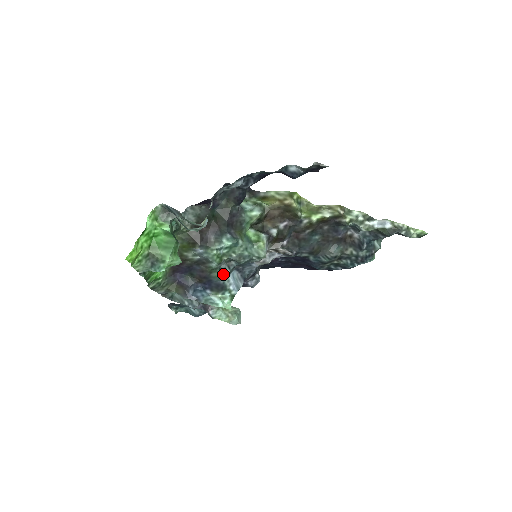
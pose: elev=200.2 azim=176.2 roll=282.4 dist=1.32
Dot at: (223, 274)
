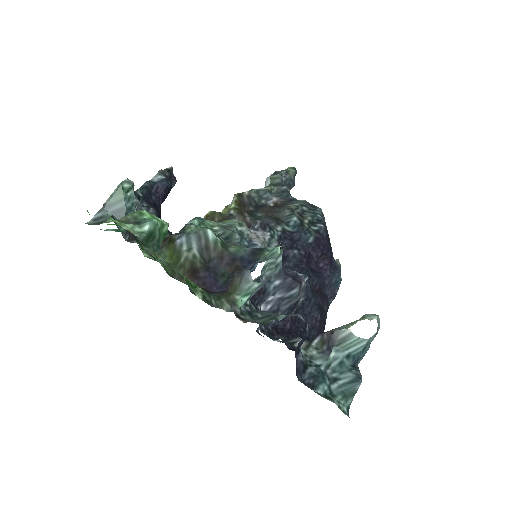
Dot at: (240, 248)
